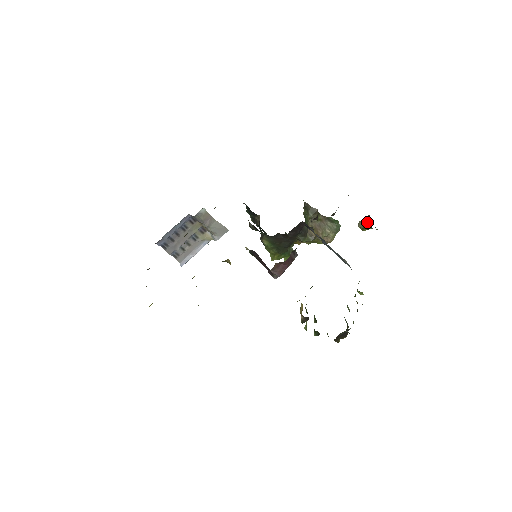
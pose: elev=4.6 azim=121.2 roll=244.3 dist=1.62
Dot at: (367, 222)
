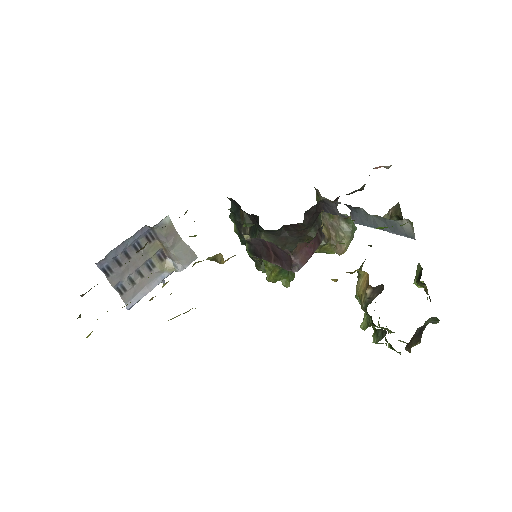
Dot at: (396, 212)
